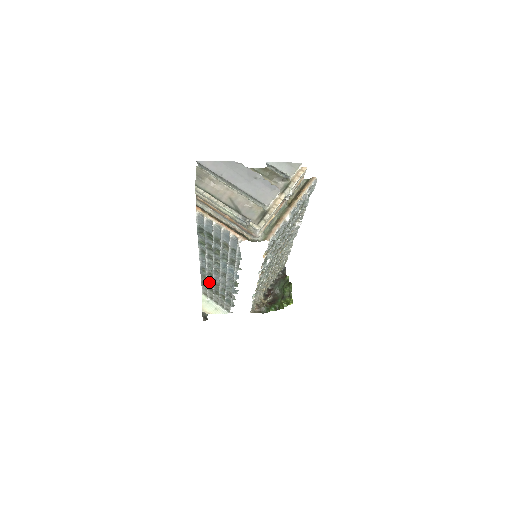
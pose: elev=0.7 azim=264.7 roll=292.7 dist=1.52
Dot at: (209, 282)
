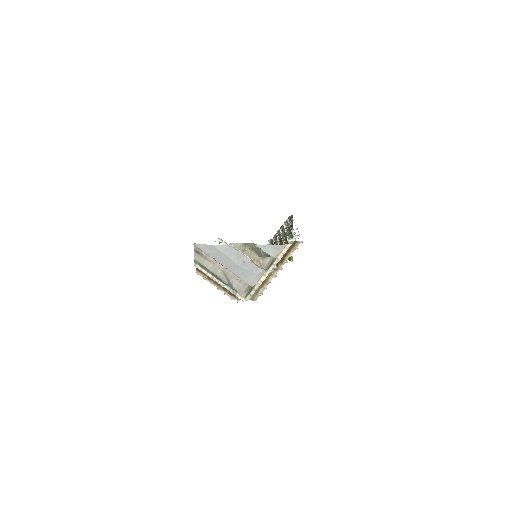
Dot at: occluded
